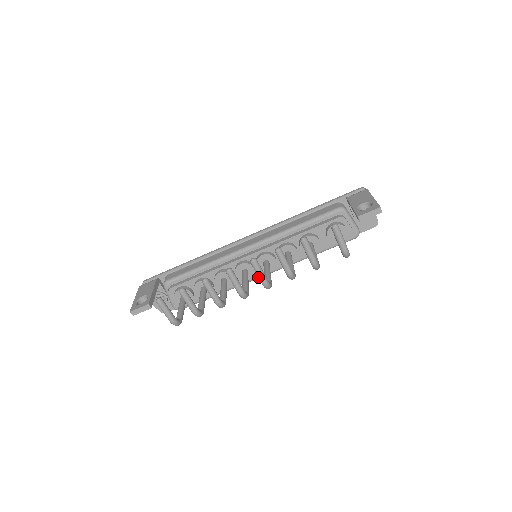
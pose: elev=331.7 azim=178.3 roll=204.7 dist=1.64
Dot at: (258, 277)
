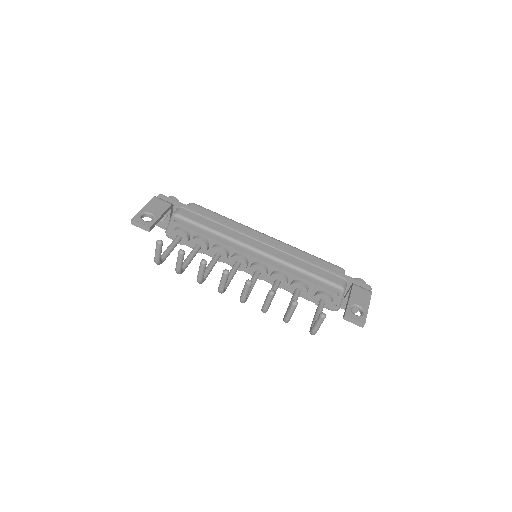
Dot at: (242, 293)
